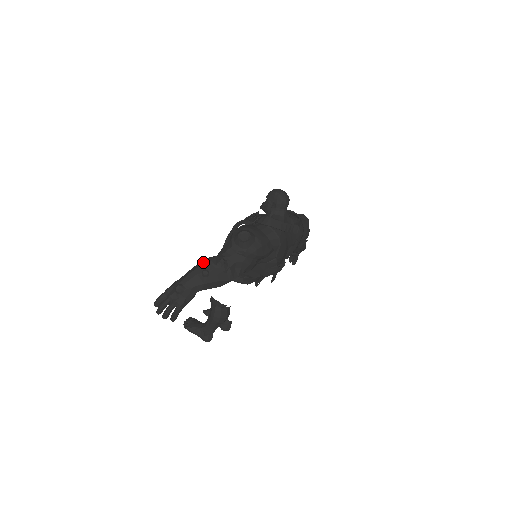
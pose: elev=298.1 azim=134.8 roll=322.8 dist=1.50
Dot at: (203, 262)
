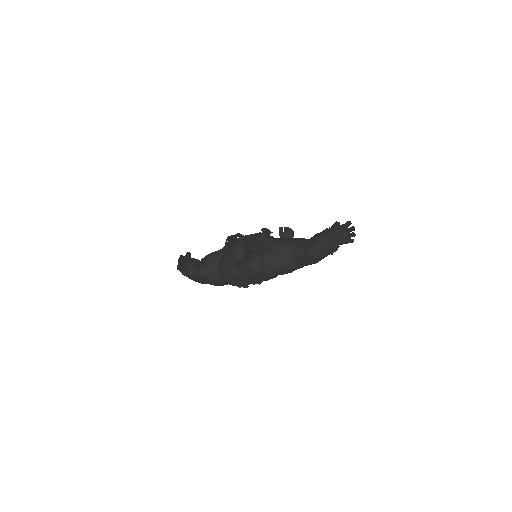
Dot at: (186, 264)
